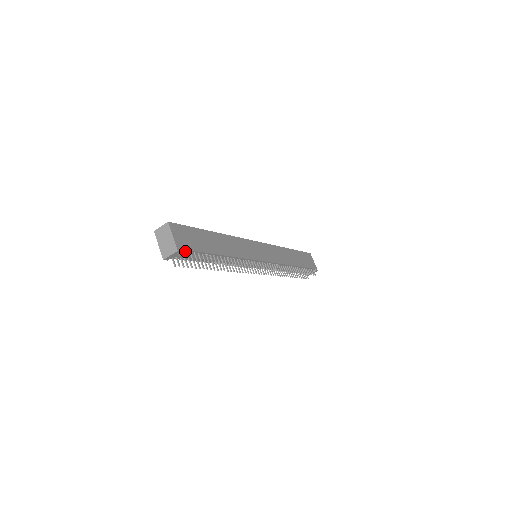
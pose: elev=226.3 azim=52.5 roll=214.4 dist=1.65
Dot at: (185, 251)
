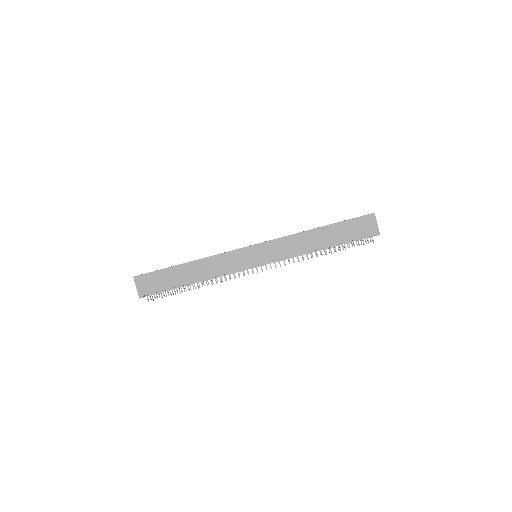
Dot at: (150, 293)
